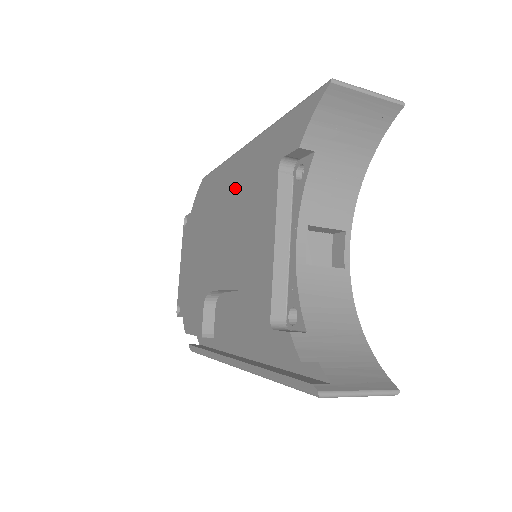
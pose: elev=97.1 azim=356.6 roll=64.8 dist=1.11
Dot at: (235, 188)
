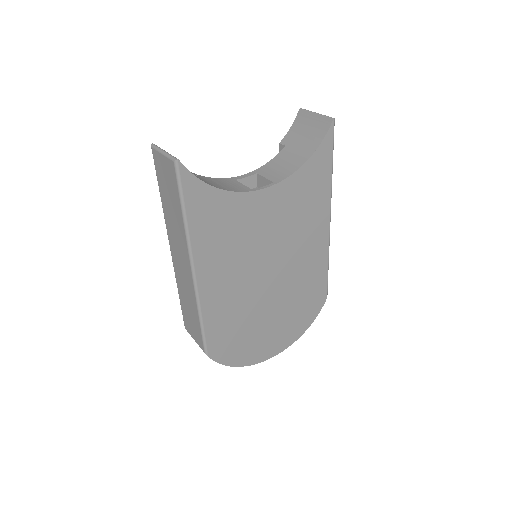
Dot at: occluded
